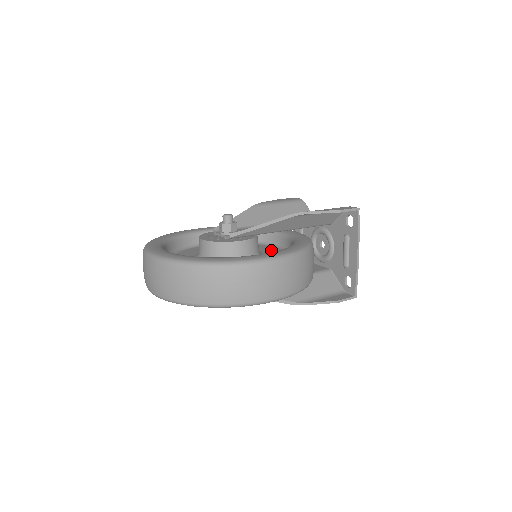
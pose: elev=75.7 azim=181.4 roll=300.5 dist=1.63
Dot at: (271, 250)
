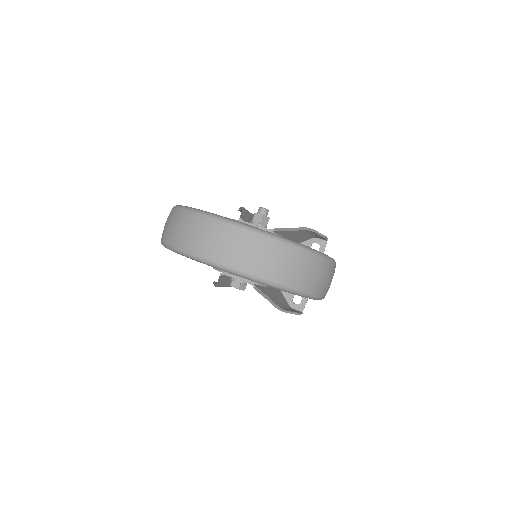
Dot at: occluded
